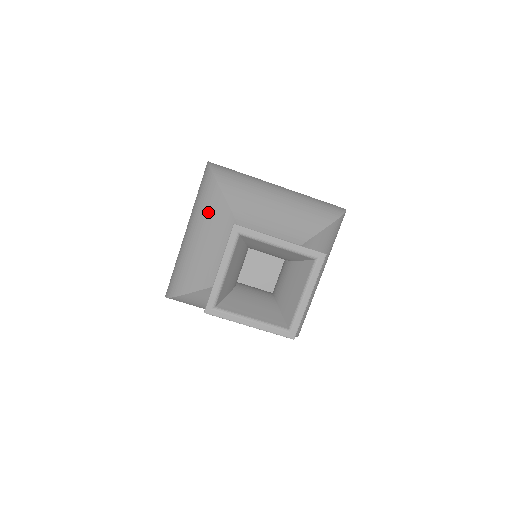
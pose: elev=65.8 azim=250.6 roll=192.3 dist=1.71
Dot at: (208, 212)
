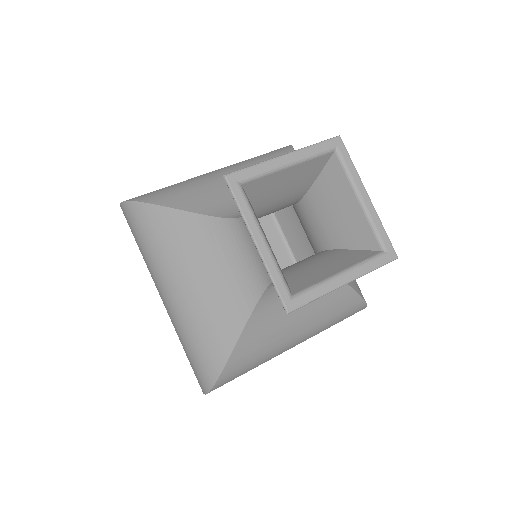
Dot at: occluded
